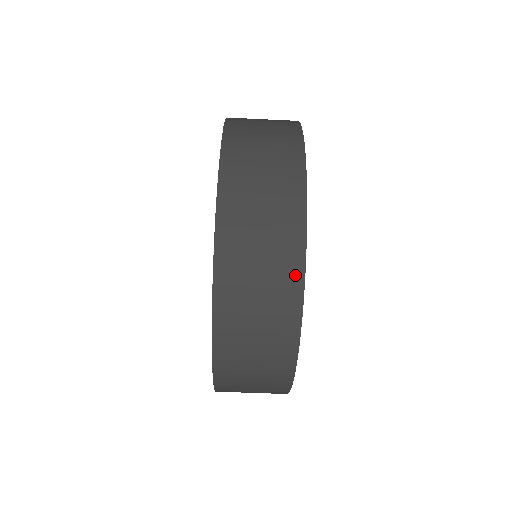
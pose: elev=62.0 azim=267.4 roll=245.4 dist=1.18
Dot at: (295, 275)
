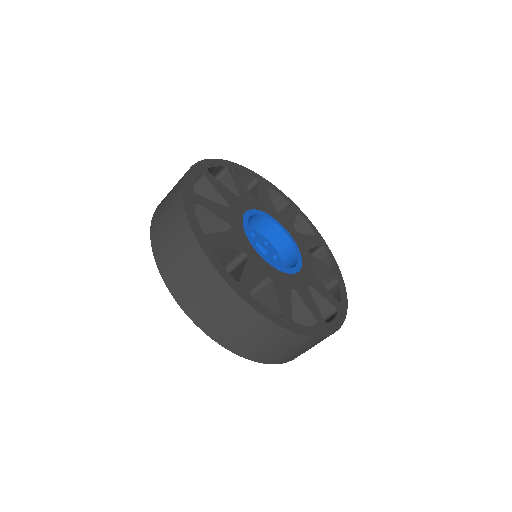
Dot at: (304, 340)
